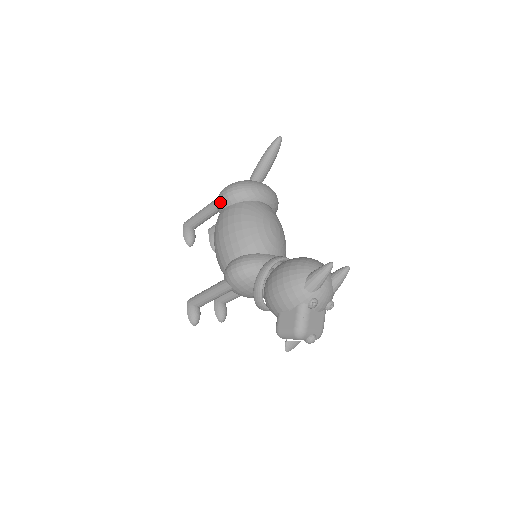
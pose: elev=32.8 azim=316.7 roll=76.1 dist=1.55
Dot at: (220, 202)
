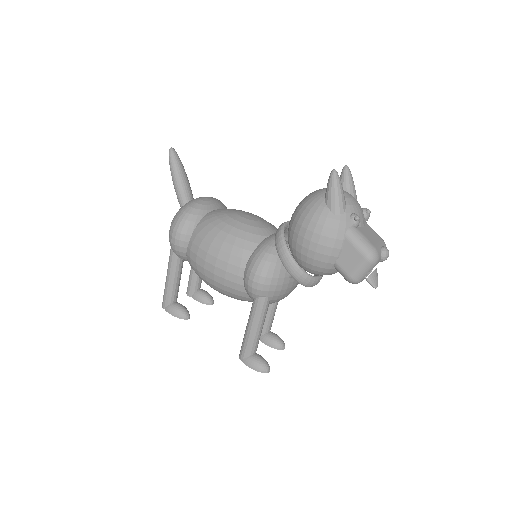
Dot at: (178, 246)
